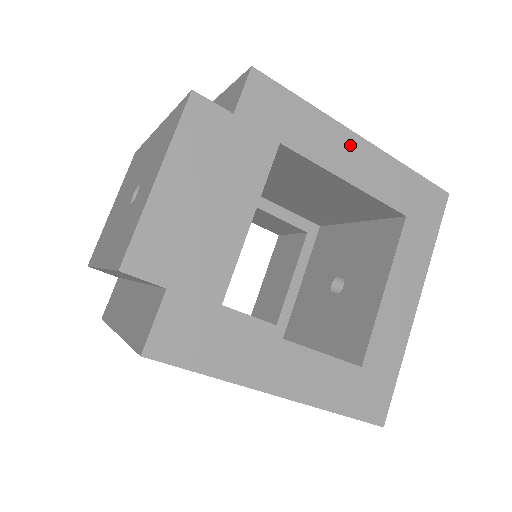
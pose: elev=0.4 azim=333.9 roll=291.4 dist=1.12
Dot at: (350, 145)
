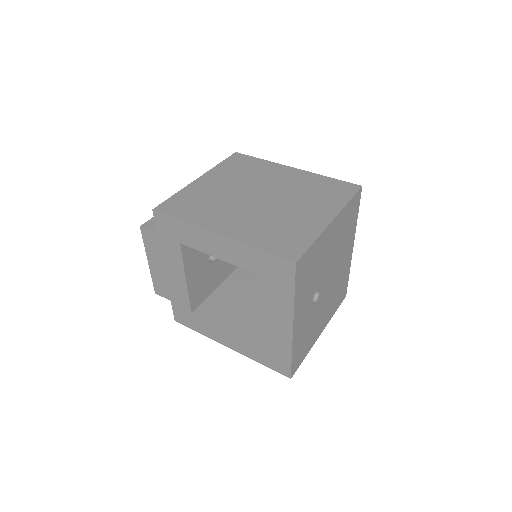
Dot at: (213, 239)
